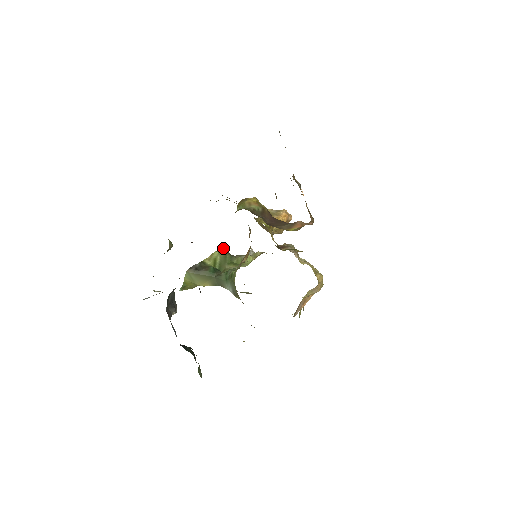
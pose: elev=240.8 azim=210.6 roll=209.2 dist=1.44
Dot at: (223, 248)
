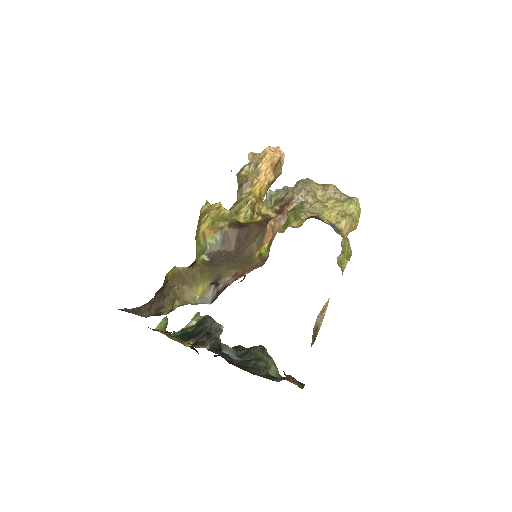
Dot at: occluded
